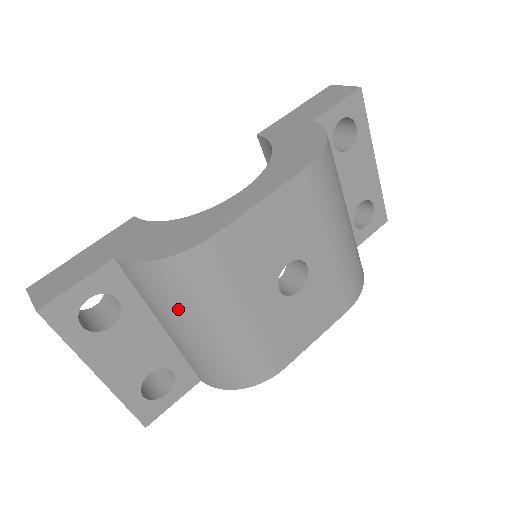
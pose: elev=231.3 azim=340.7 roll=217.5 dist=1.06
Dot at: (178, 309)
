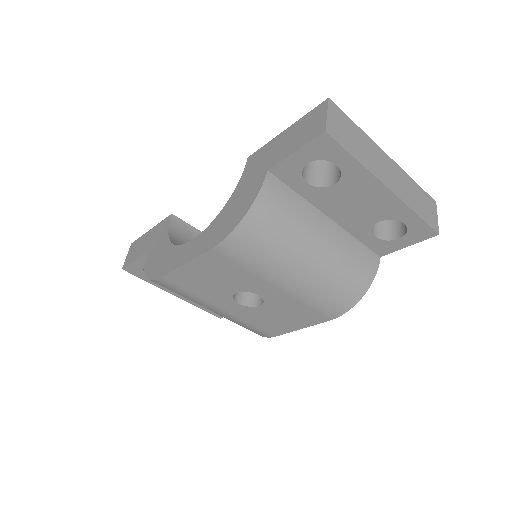
Dot at: occluded
